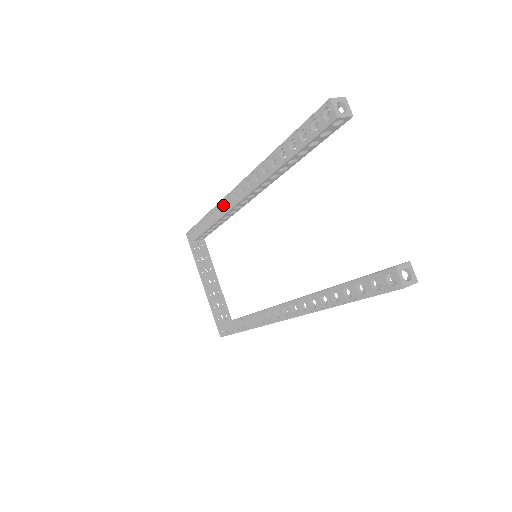
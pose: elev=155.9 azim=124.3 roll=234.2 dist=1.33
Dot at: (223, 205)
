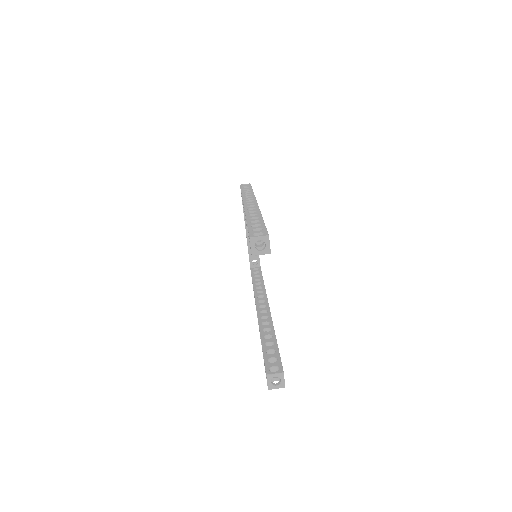
Dot at: occluded
